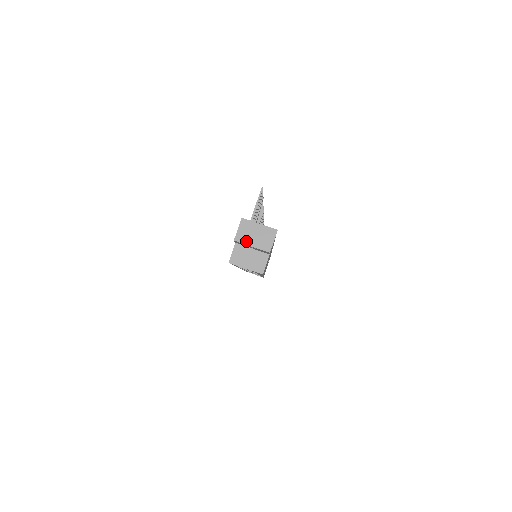
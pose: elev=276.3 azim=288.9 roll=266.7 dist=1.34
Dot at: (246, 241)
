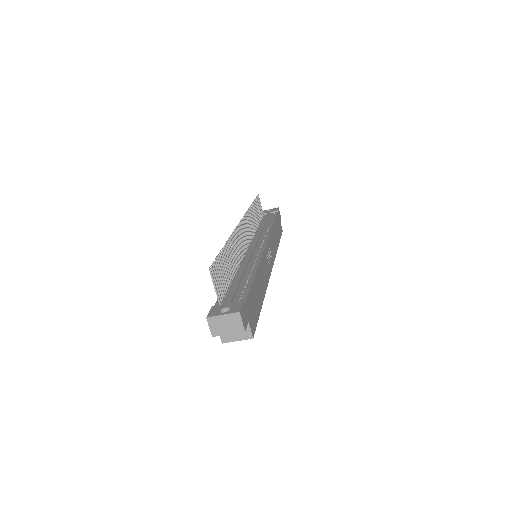
Dot at: (221, 333)
